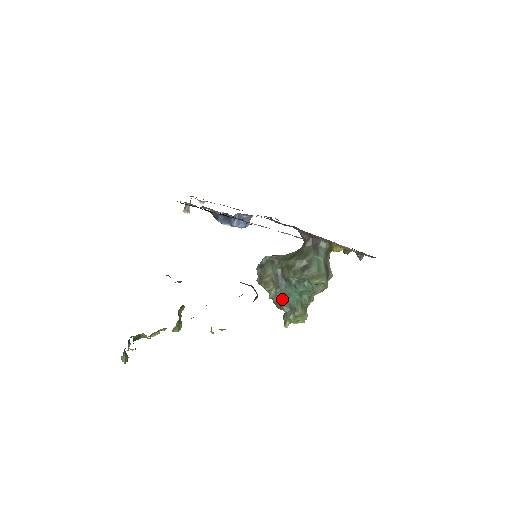
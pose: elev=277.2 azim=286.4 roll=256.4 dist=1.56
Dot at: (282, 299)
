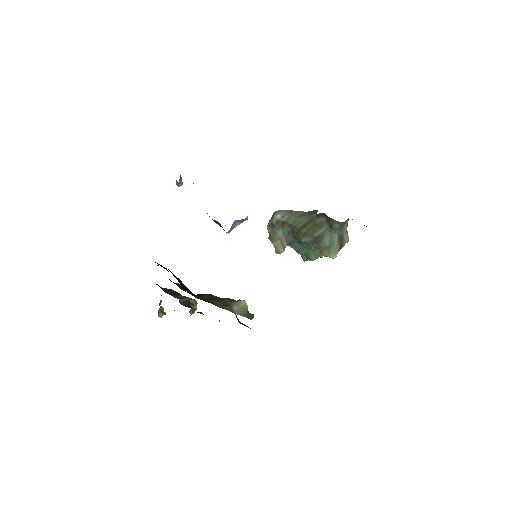
Dot at: occluded
